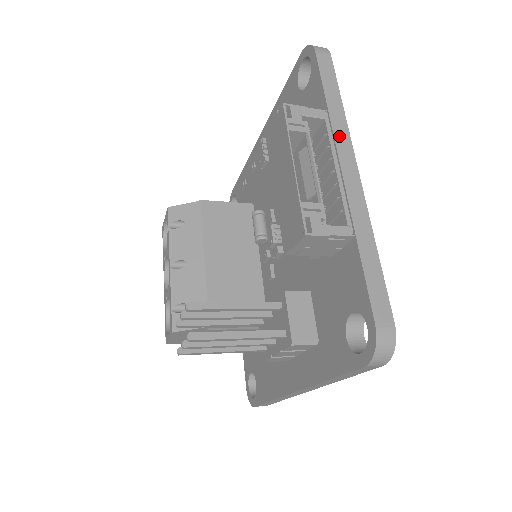
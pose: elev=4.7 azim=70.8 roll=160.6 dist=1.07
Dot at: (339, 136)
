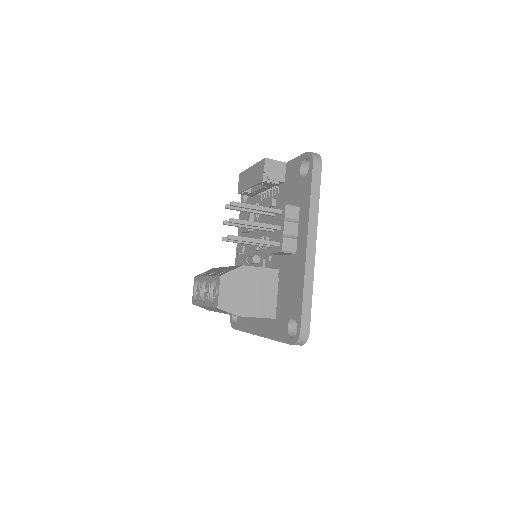
Dot at: occluded
